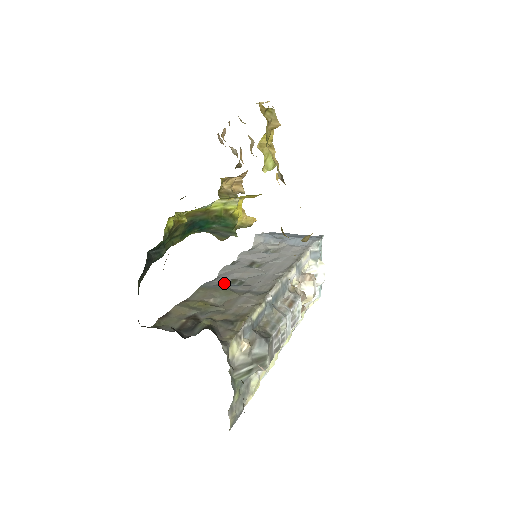
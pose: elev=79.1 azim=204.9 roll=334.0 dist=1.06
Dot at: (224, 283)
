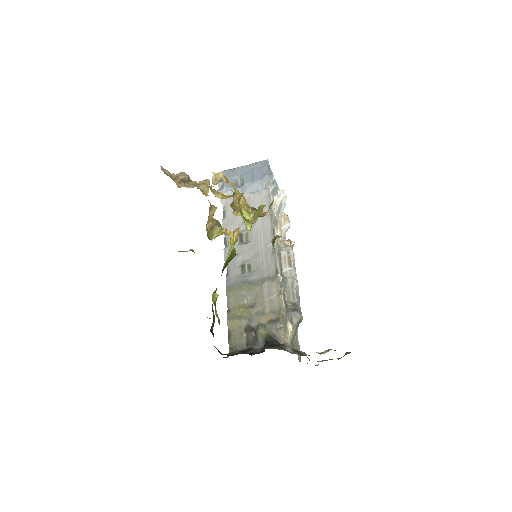
Dot at: (238, 274)
